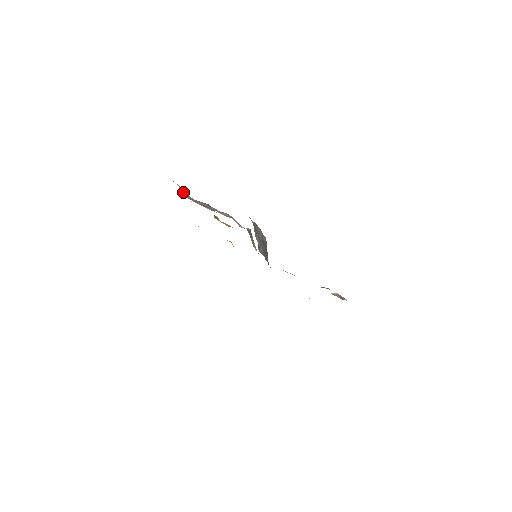
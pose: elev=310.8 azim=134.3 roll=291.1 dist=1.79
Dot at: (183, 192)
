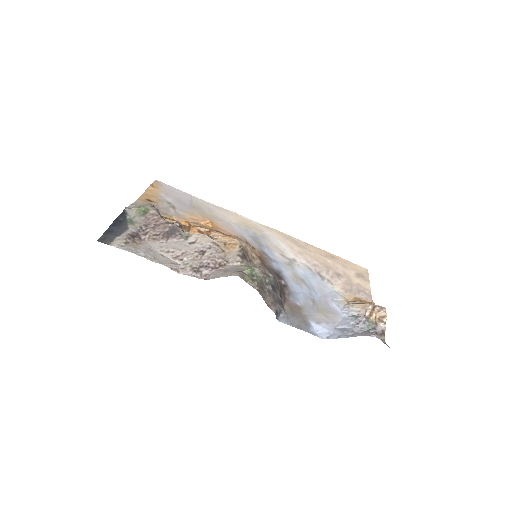
Dot at: (131, 233)
